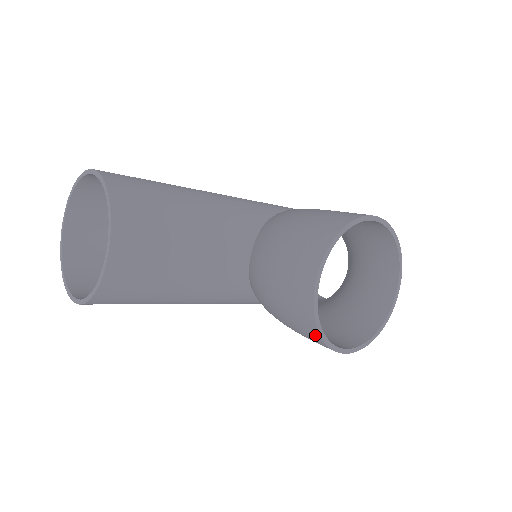
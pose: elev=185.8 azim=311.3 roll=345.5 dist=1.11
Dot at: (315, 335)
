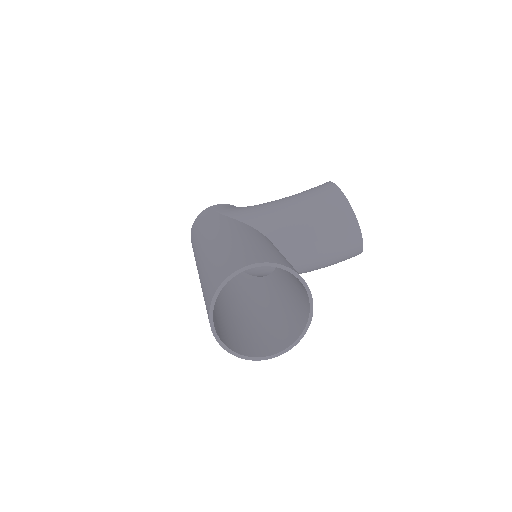
Dot at: (359, 253)
